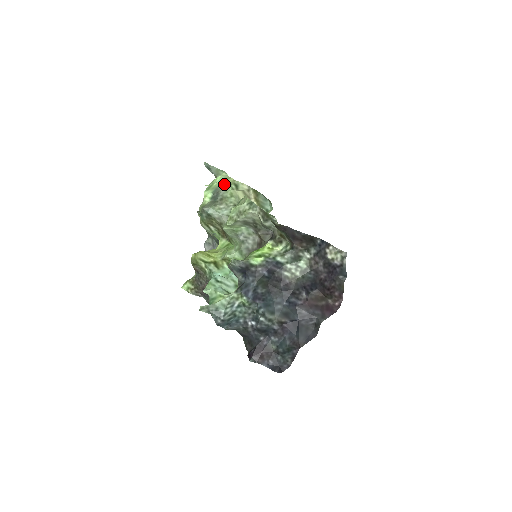
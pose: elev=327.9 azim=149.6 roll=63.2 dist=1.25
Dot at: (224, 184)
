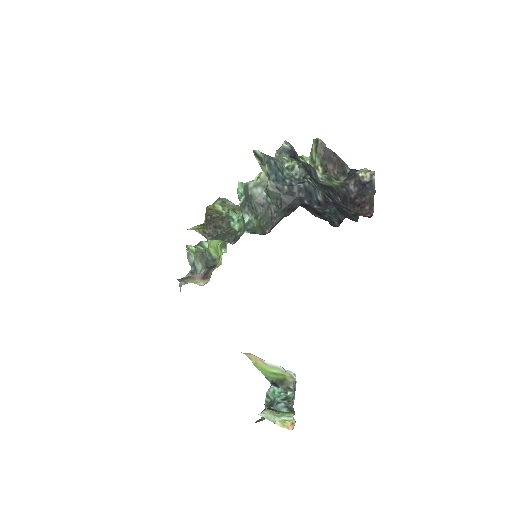
Dot at: occluded
